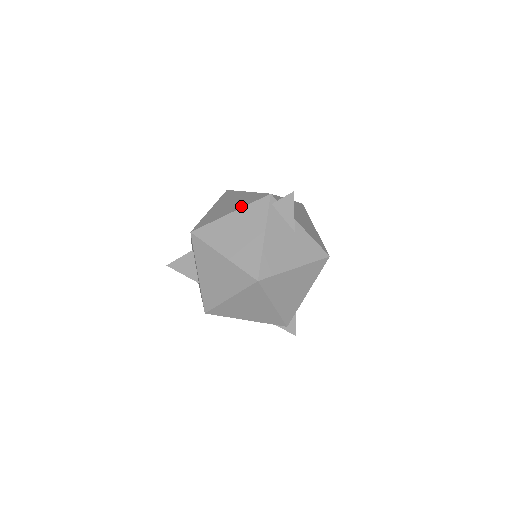
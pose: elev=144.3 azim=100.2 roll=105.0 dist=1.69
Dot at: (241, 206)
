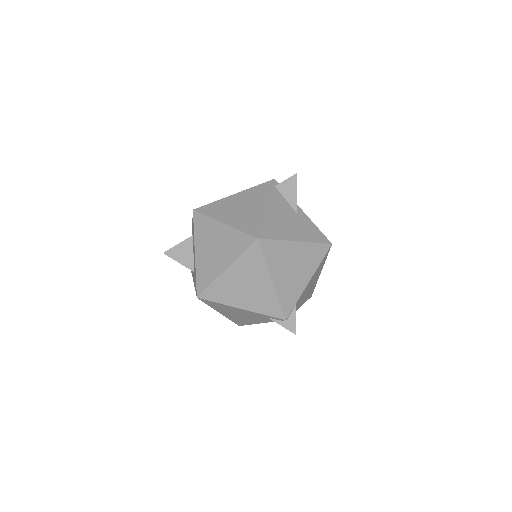
Dot at: (245, 190)
